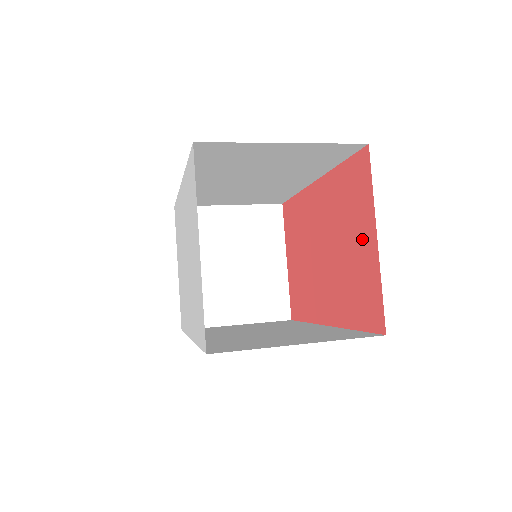
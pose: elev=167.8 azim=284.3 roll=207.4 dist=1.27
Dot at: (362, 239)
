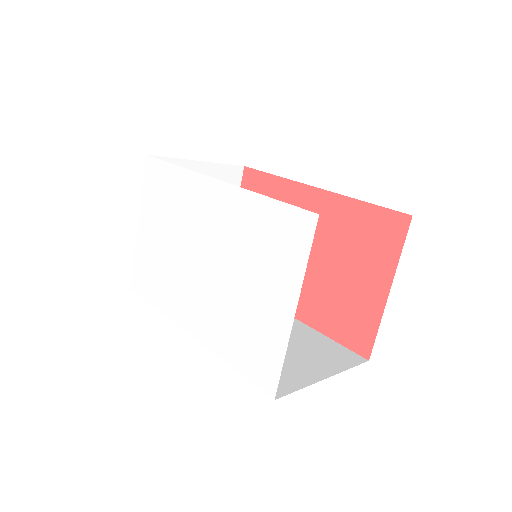
Dot at: (369, 280)
